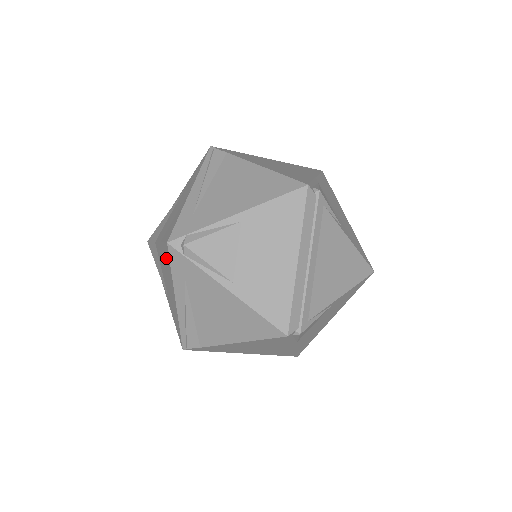
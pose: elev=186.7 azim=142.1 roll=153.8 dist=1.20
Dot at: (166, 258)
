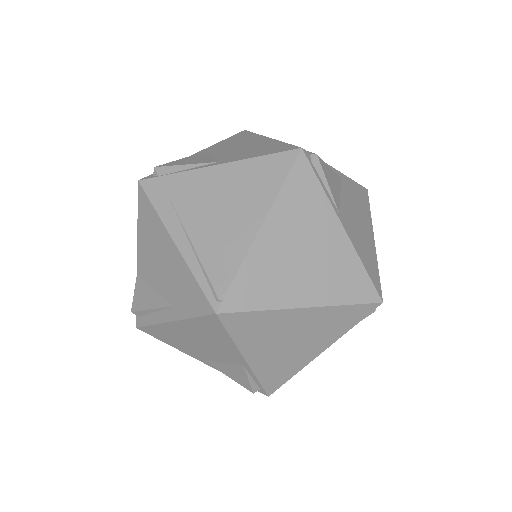
Dot at: (146, 217)
